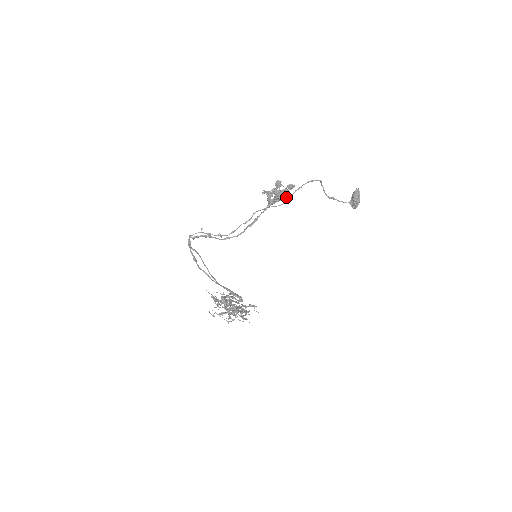
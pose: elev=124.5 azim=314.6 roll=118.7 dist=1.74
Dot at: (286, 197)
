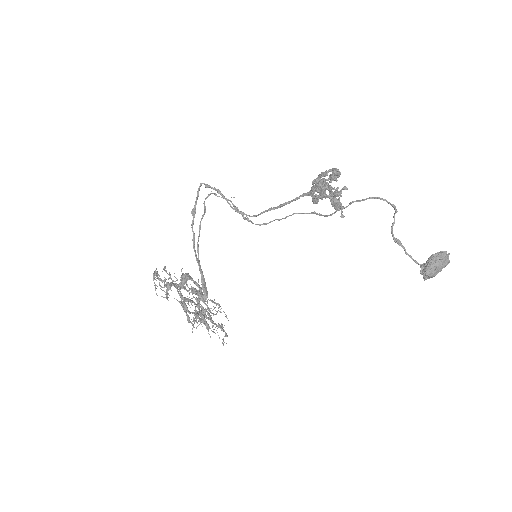
Dot at: (342, 211)
